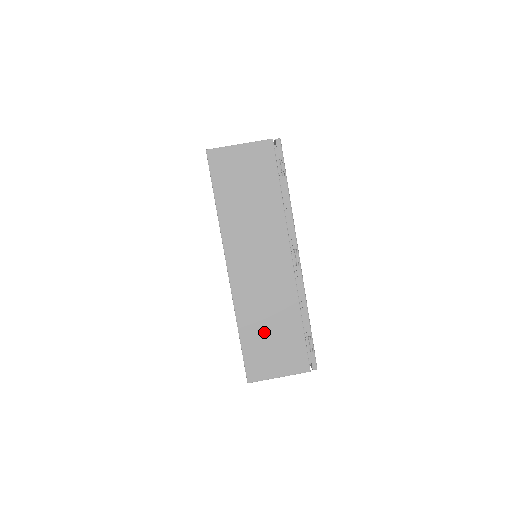
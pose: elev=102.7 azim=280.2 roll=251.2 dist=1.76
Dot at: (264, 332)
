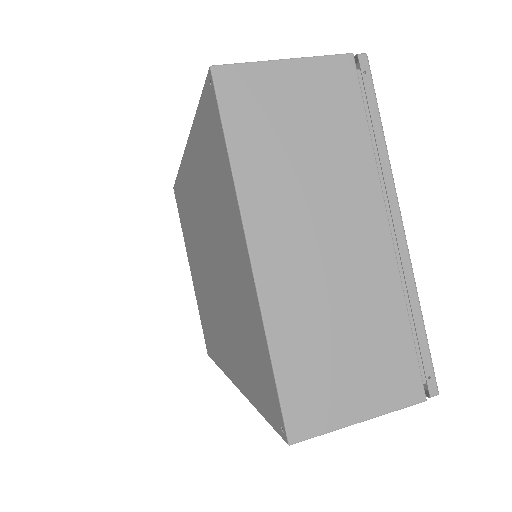
Dot at: occluded
